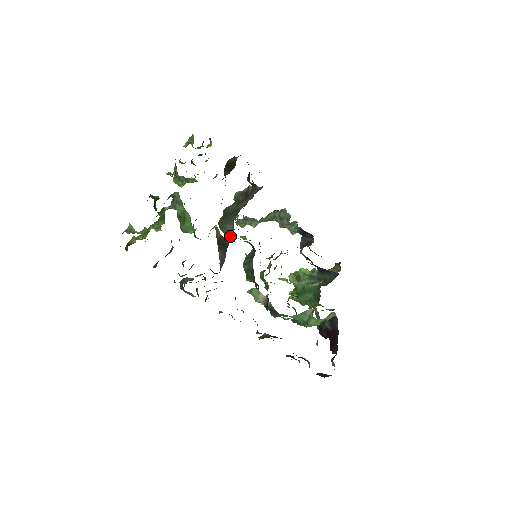
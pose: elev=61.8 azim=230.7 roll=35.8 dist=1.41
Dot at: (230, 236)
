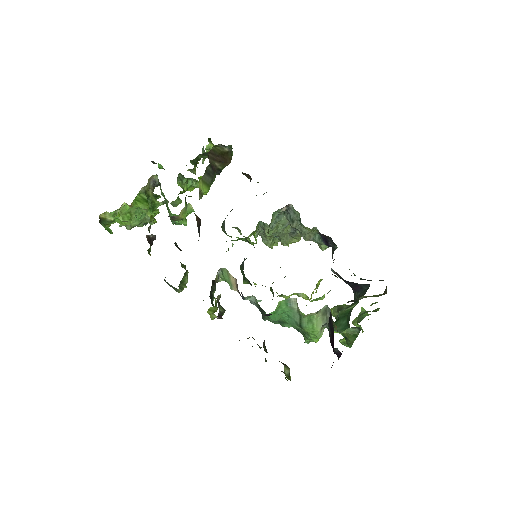
Dot at: occluded
